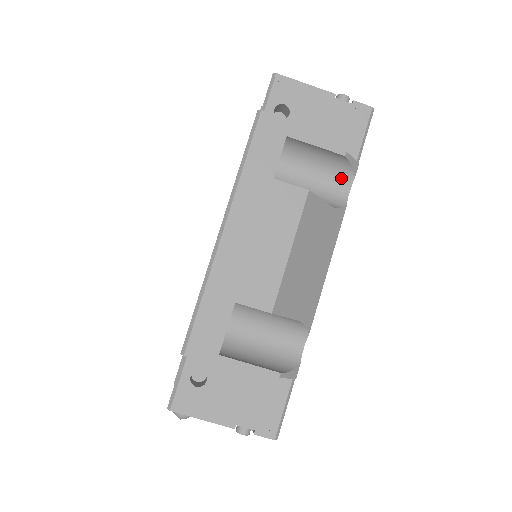
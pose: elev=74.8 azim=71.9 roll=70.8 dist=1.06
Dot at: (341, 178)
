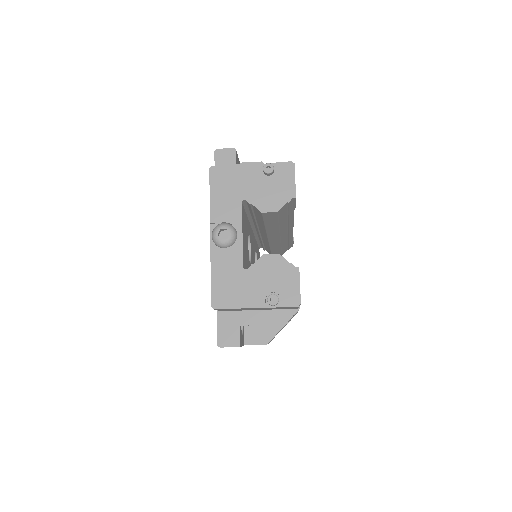
Dot at: occluded
